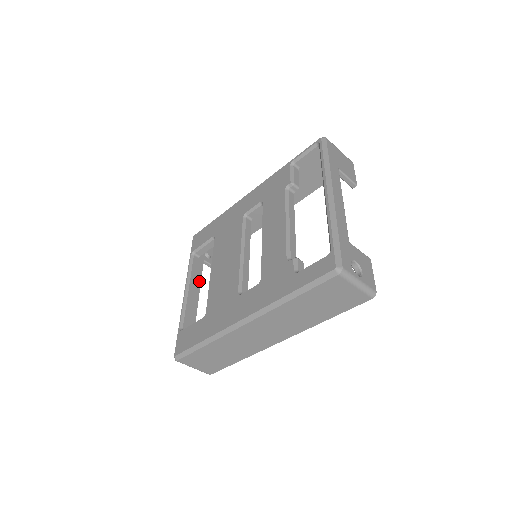
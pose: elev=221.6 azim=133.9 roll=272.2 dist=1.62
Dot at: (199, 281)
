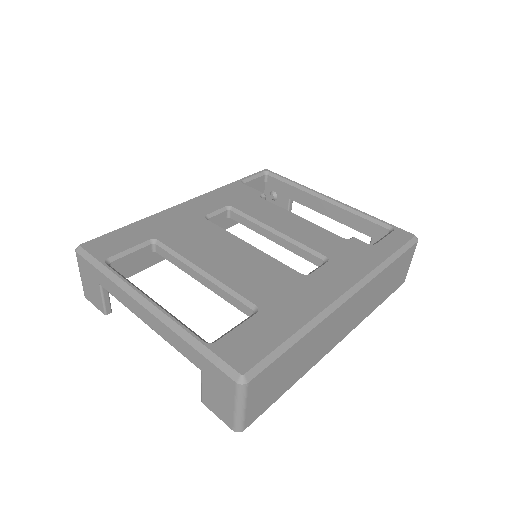
Dot at: occluded
